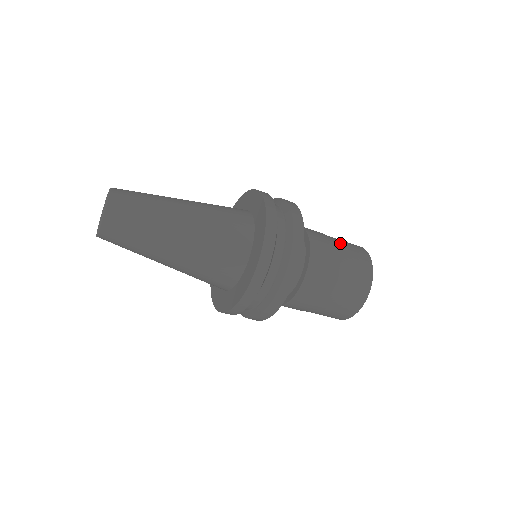
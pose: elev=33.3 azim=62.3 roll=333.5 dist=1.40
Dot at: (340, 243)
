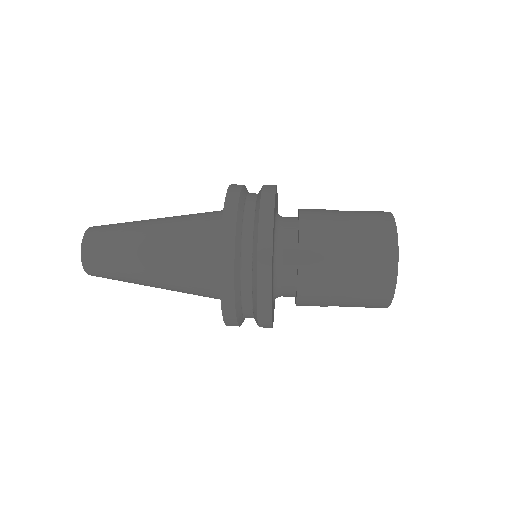
Dot at: (351, 252)
